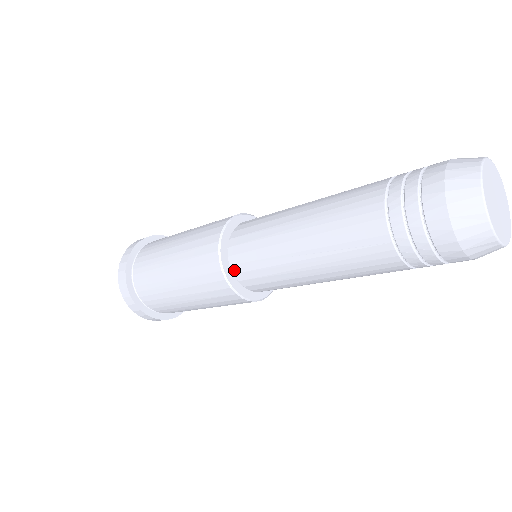
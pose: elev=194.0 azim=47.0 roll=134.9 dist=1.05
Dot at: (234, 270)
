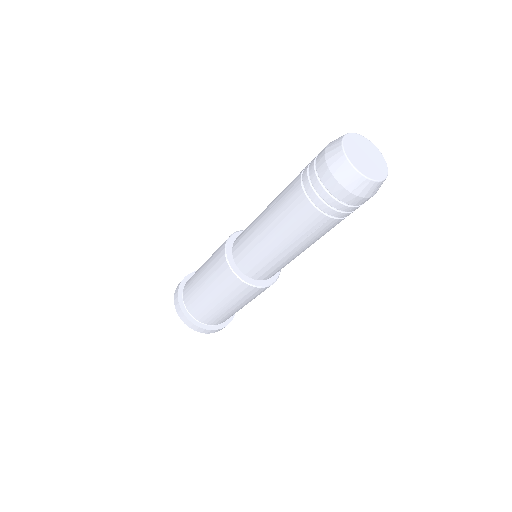
Dot at: (255, 278)
